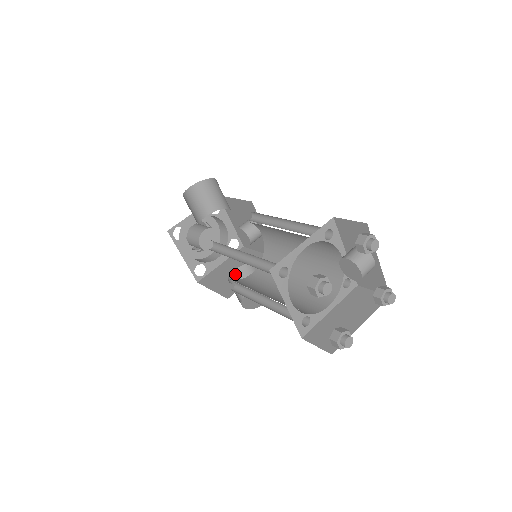
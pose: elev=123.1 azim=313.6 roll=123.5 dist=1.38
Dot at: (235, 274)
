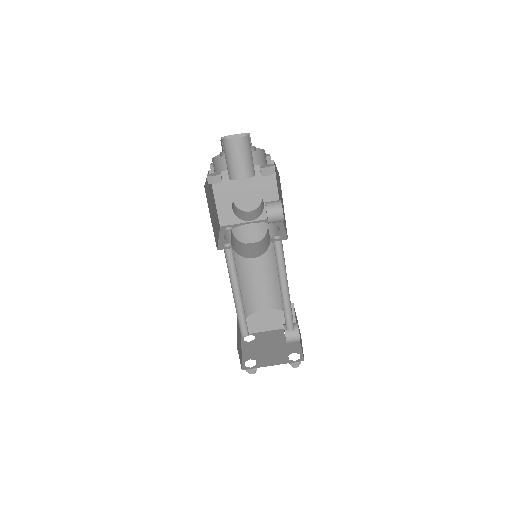
Dot at: (244, 190)
